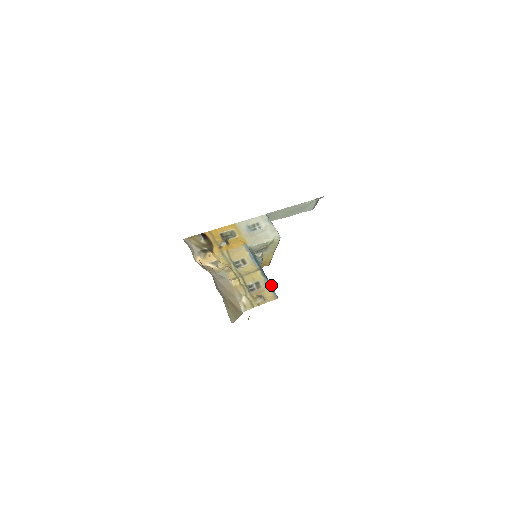
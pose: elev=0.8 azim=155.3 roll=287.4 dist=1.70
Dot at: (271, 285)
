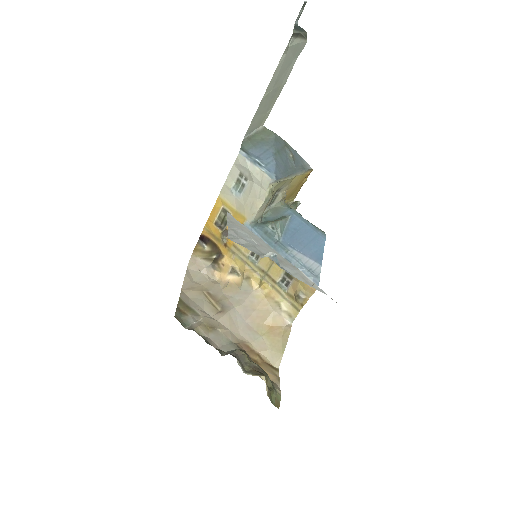
Dot at: (316, 235)
